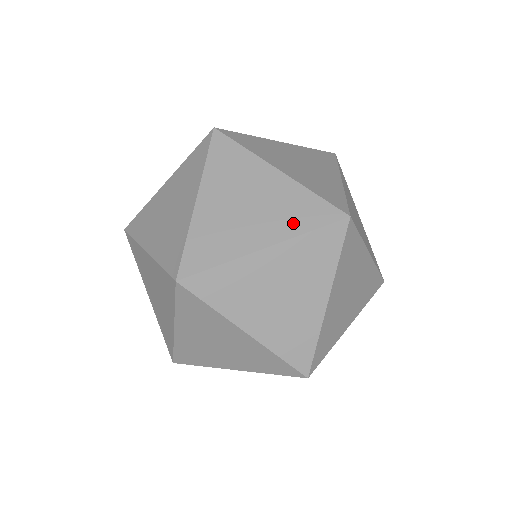
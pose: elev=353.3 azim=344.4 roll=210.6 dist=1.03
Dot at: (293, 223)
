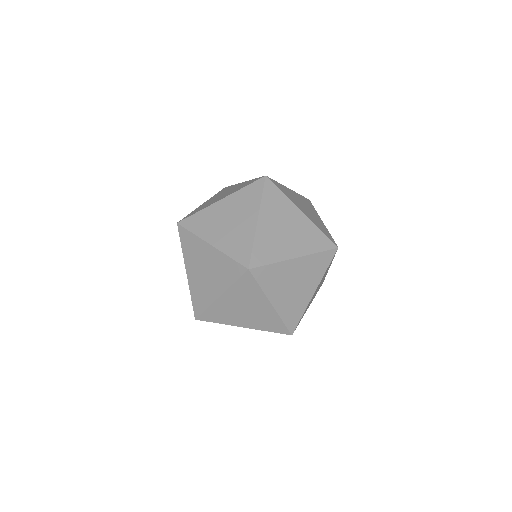
Dot at: (319, 273)
